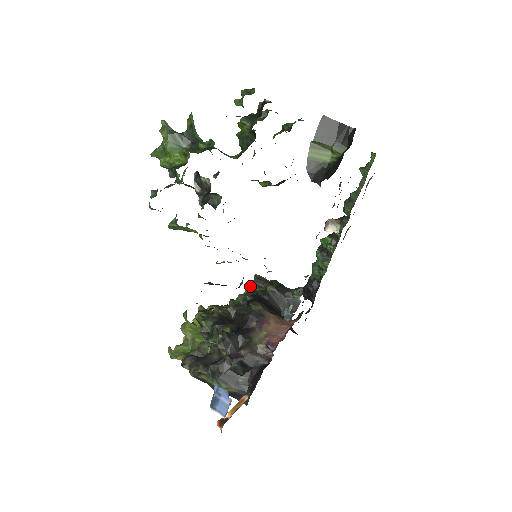
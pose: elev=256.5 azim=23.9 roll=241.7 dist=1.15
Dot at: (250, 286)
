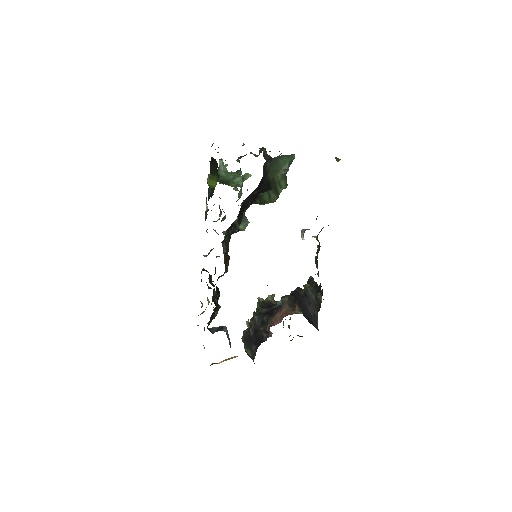
Dot at: occluded
